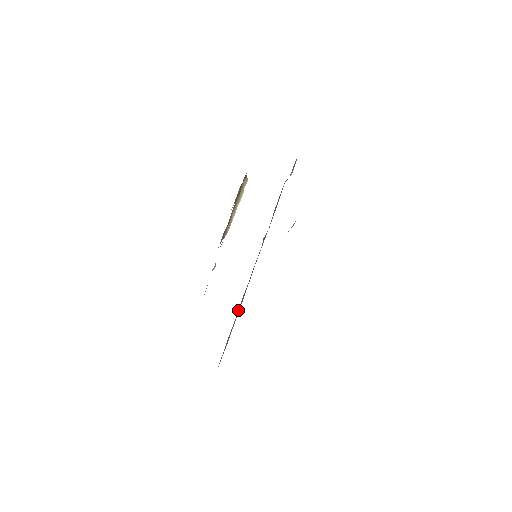
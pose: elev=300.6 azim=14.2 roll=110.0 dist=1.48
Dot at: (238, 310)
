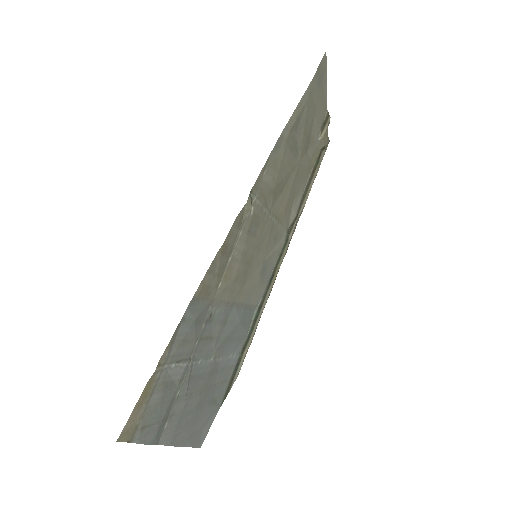
Dot at: (249, 328)
